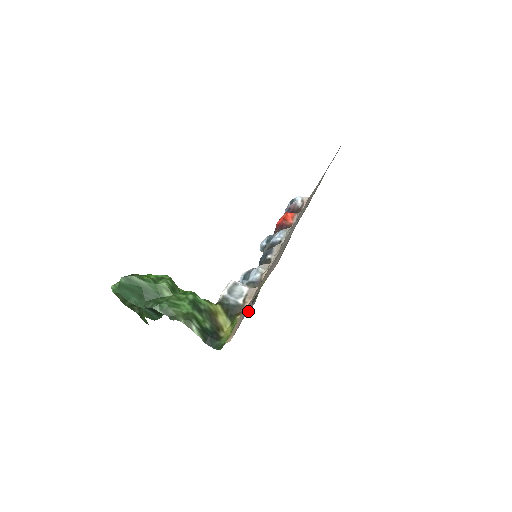
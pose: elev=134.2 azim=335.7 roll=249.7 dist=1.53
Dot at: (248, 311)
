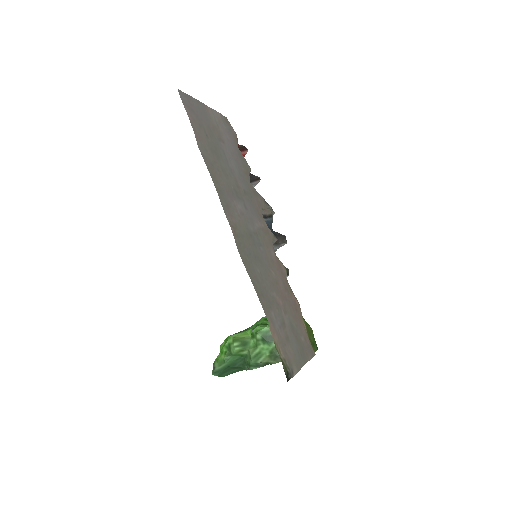
Dot at: (296, 371)
